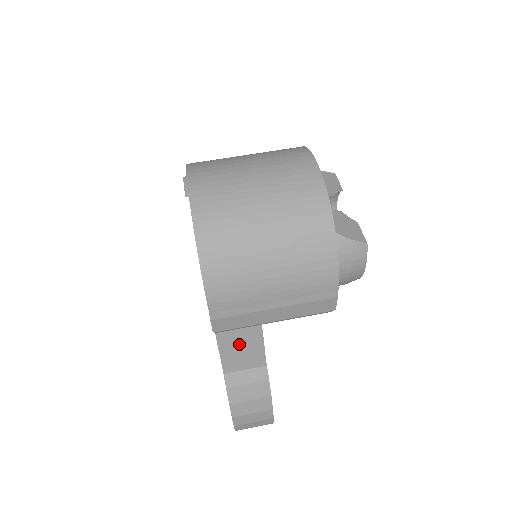
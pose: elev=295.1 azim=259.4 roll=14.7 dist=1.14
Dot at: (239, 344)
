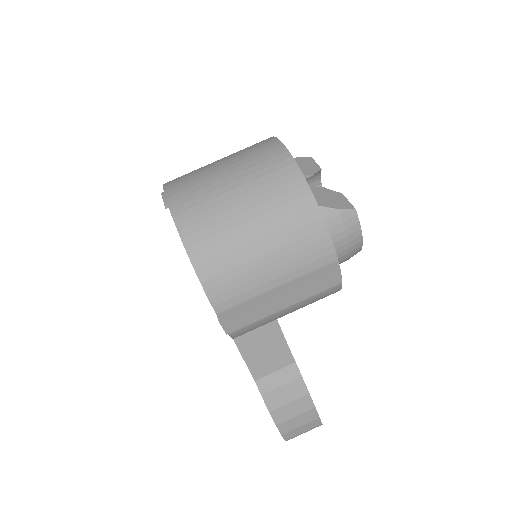
Dot at: (260, 345)
